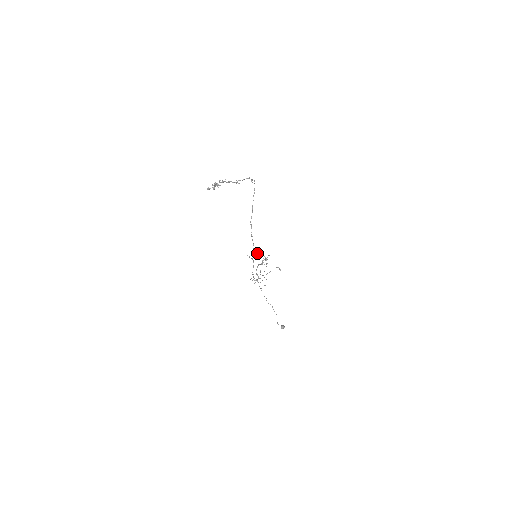
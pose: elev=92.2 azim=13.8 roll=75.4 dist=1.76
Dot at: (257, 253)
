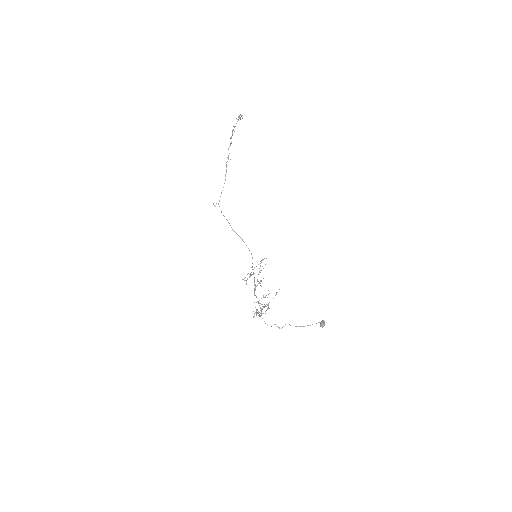
Dot at: occluded
